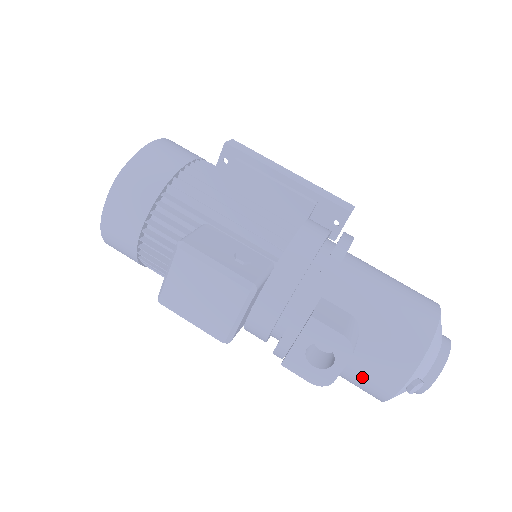
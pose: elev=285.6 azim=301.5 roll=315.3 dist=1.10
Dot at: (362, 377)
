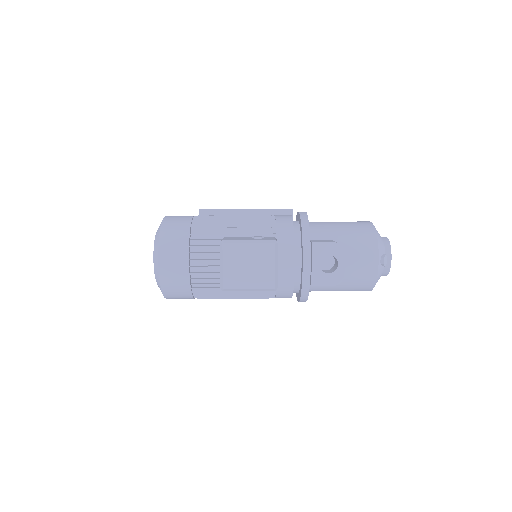
Dot at: (356, 272)
